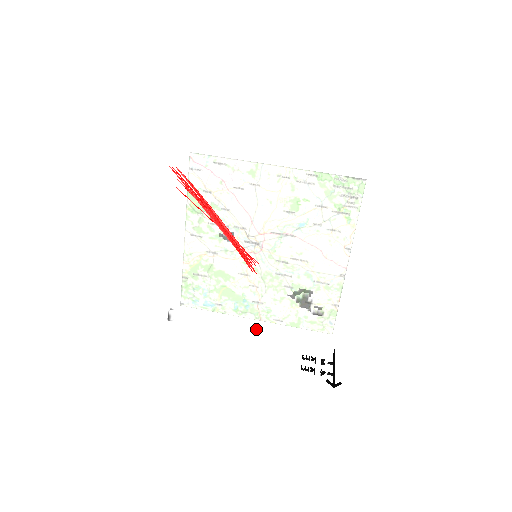
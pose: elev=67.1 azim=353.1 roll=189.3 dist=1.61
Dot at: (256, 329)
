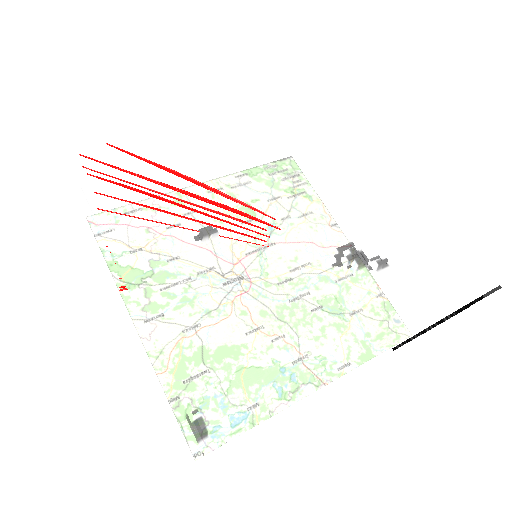
Dot at: (338, 345)
